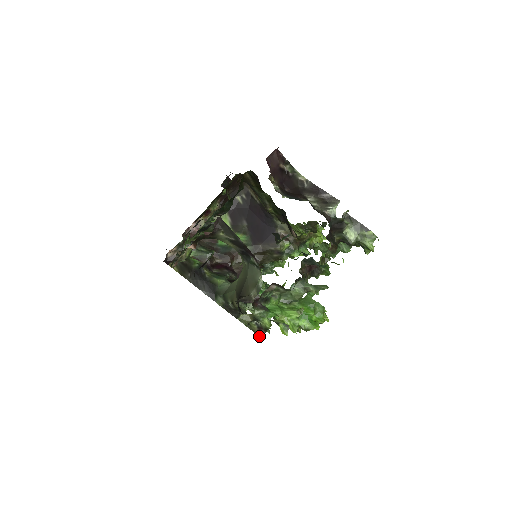
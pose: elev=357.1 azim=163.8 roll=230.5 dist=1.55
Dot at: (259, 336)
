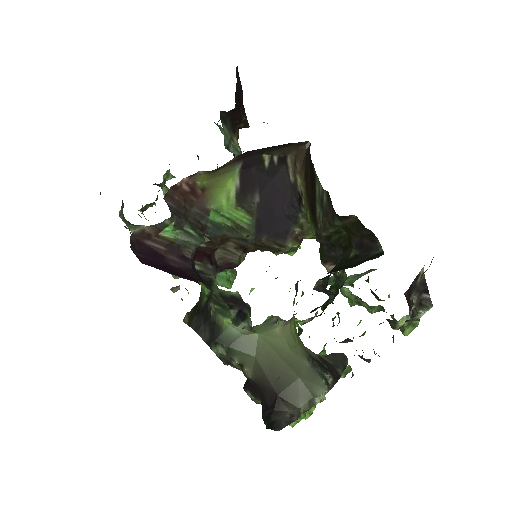
Dot at: occluded
